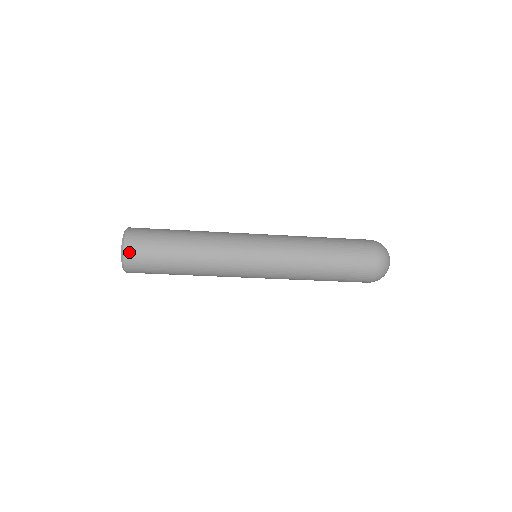
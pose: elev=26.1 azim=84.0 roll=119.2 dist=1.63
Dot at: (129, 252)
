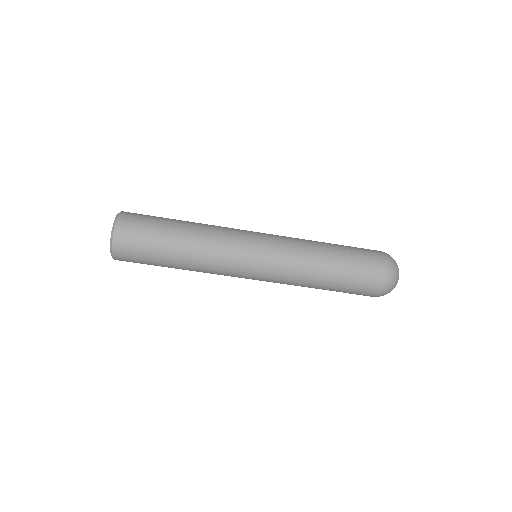
Dot at: (119, 243)
